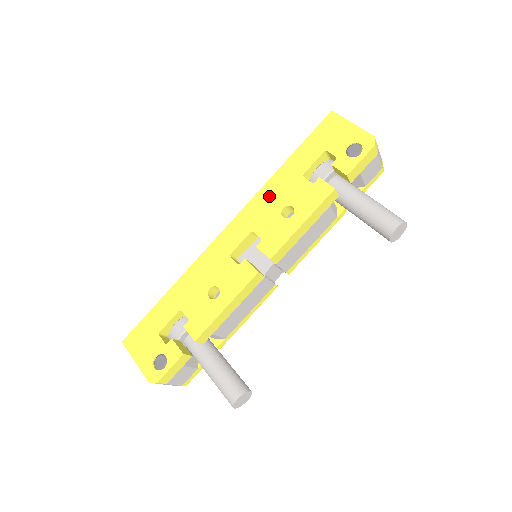
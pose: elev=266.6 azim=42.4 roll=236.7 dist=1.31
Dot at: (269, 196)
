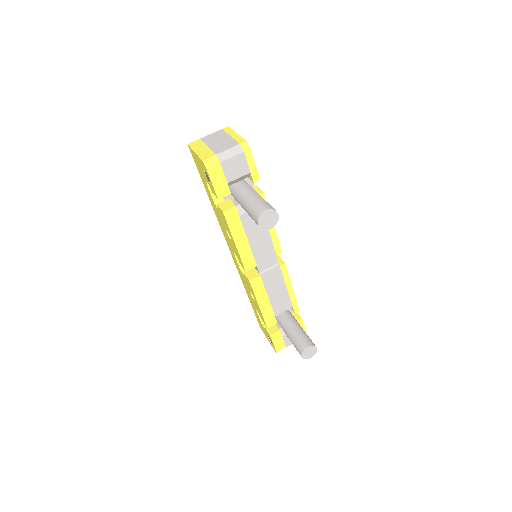
Dot at: (221, 224)
